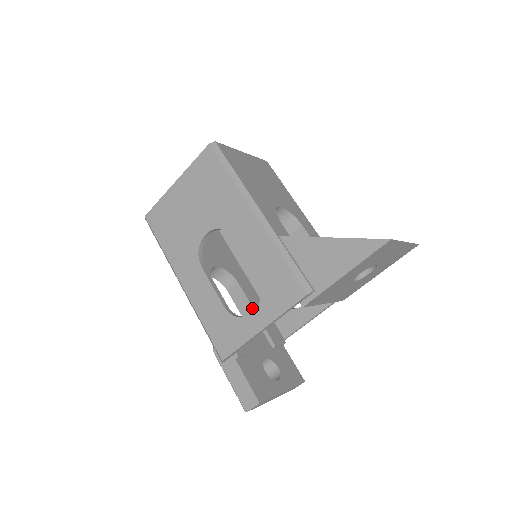
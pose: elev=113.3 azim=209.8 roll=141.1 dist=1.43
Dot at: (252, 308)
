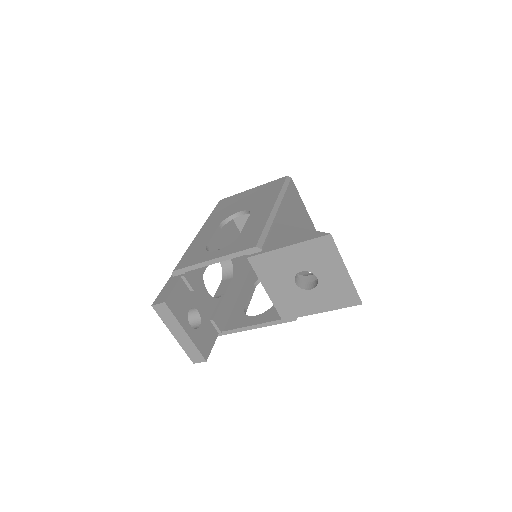
Dot at: (224, 294)
